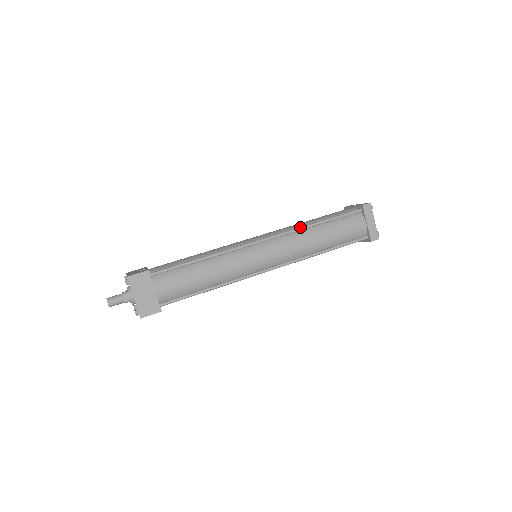
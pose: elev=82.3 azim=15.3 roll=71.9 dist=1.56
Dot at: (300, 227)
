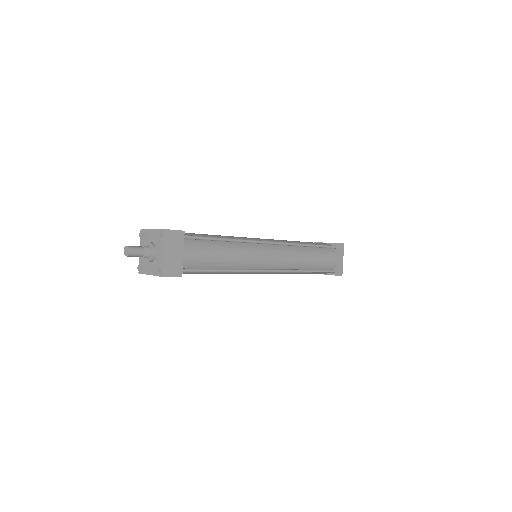
Dot at: (298, 243)
